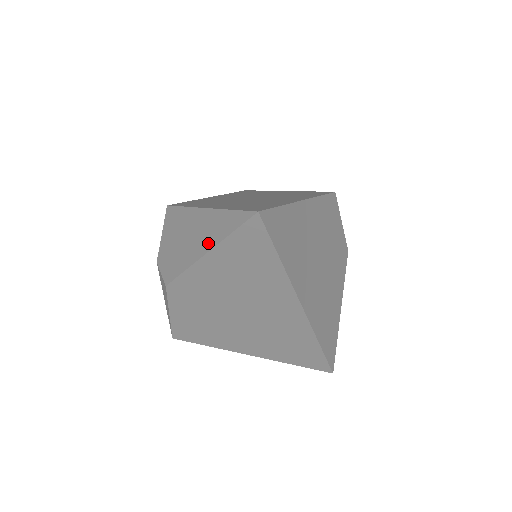
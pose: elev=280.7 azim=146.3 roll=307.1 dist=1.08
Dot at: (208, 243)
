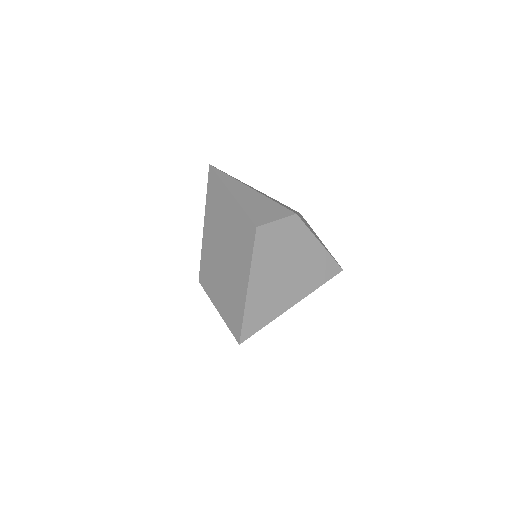
Dot at: occluded
